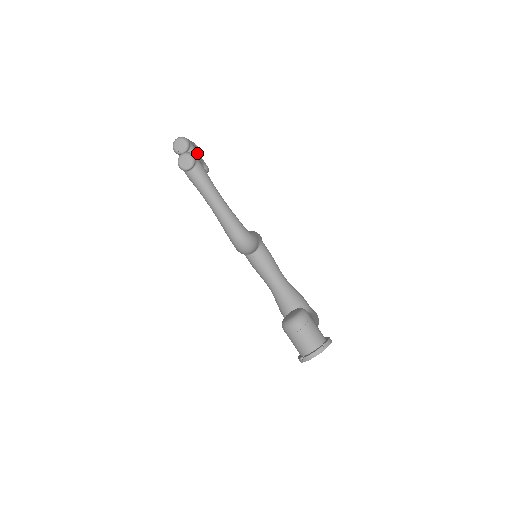
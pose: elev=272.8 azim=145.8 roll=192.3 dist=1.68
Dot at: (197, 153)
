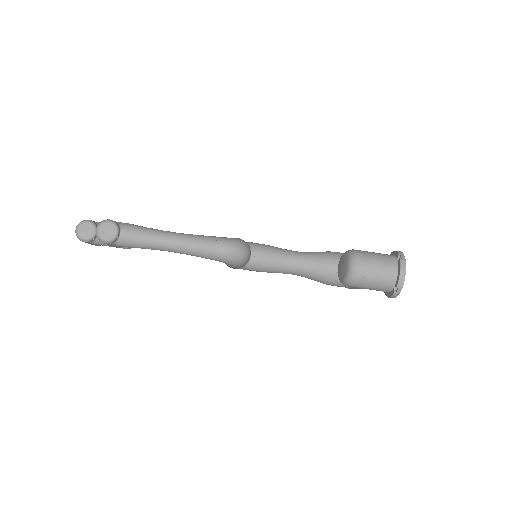
Dot at: occluded
